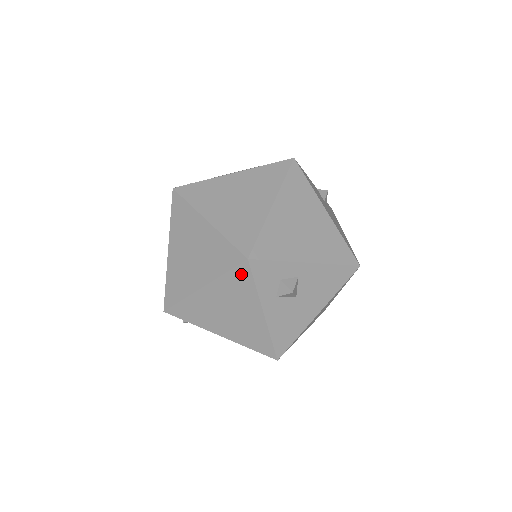
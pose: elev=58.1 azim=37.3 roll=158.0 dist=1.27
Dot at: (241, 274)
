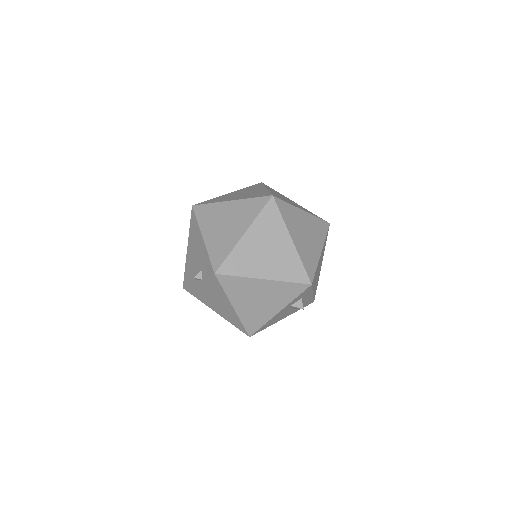
Dot at: (297, 288)
